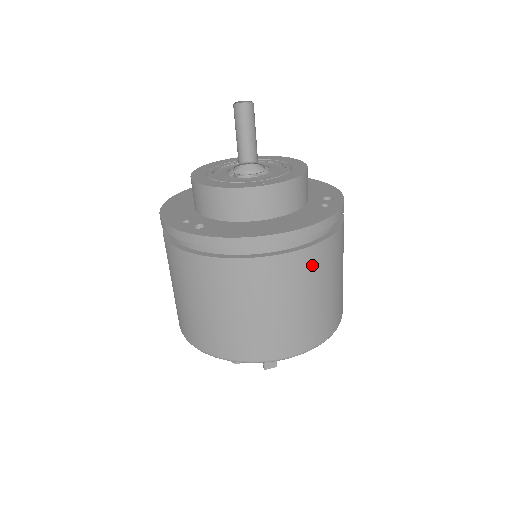
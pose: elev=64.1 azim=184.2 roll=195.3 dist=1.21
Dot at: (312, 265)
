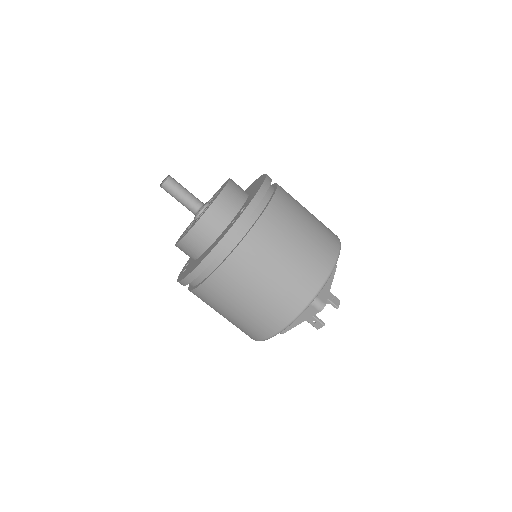
Dot at: (232, 276)
